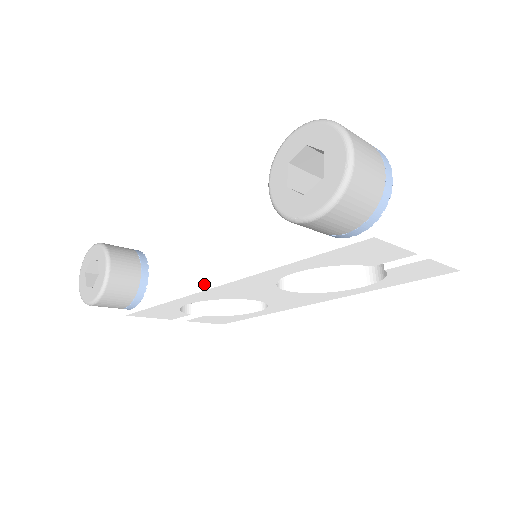
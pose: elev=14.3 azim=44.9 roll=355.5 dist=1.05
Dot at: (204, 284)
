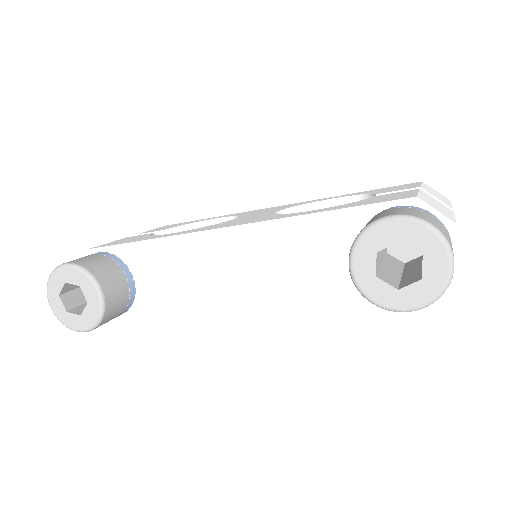
Dot at: (225, 306)
